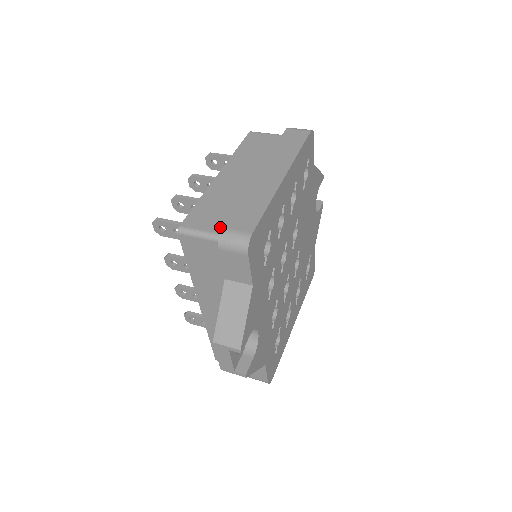
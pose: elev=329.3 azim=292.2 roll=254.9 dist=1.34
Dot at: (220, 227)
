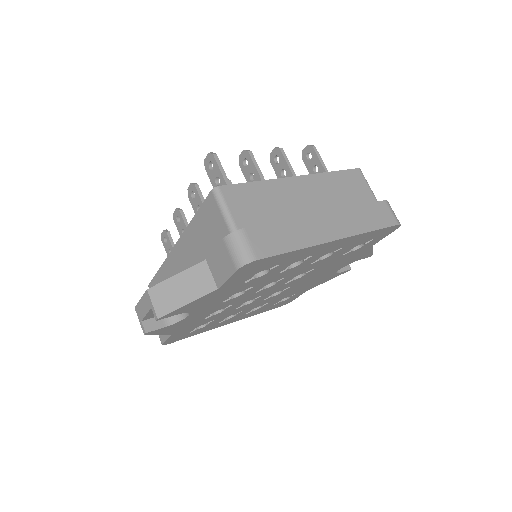
Dot at: (245, 223)
